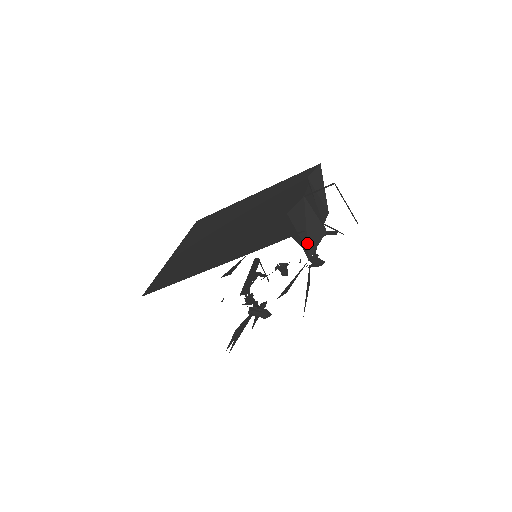
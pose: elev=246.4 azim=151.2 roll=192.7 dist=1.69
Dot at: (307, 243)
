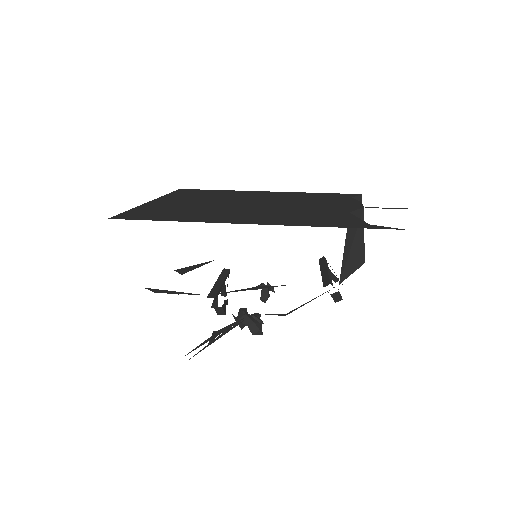
Dot at: (346, 263)
